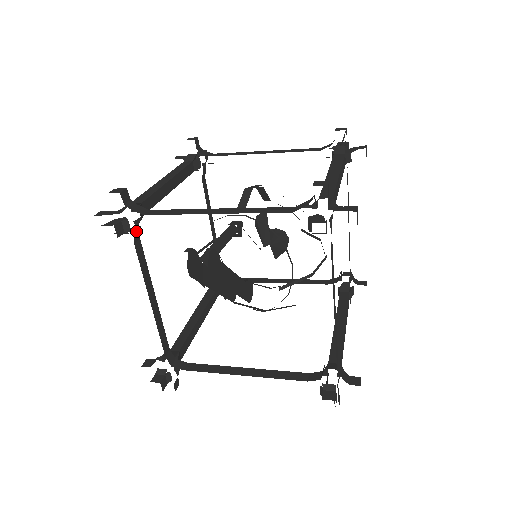
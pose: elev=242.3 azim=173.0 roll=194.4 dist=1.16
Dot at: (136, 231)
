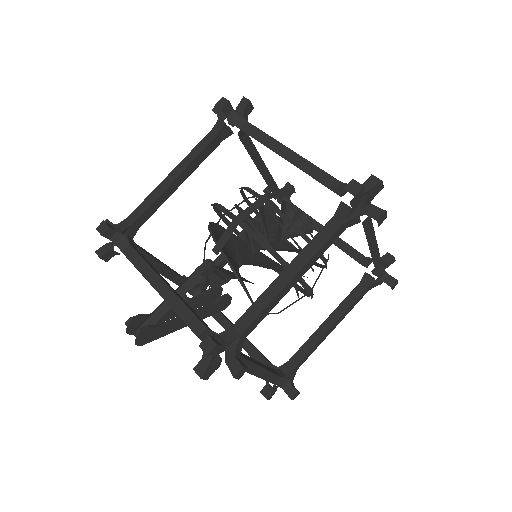
Dot at: occluded
